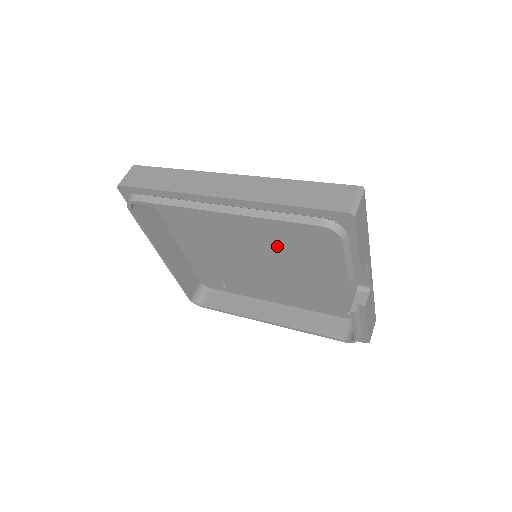
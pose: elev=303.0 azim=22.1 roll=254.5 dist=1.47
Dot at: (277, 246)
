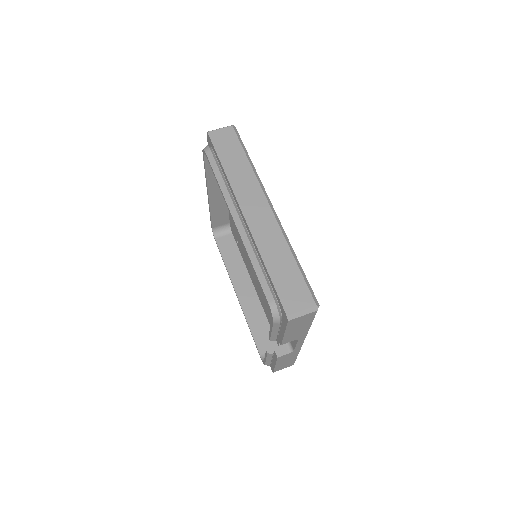
Dot at: occluded
